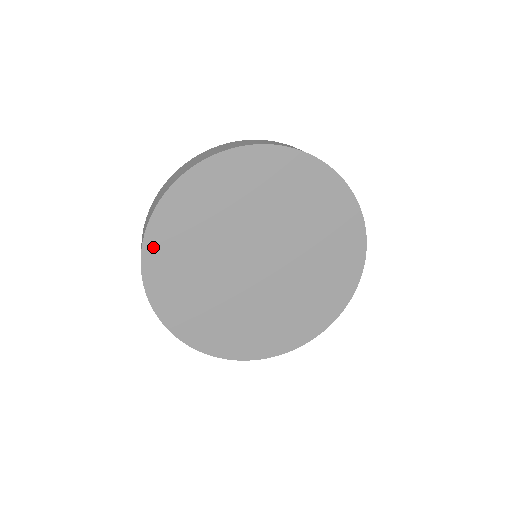
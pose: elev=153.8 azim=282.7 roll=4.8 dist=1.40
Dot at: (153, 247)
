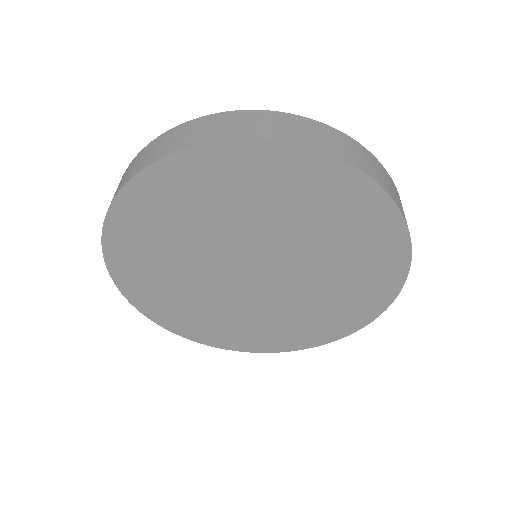
Dot at: (116, 247)
